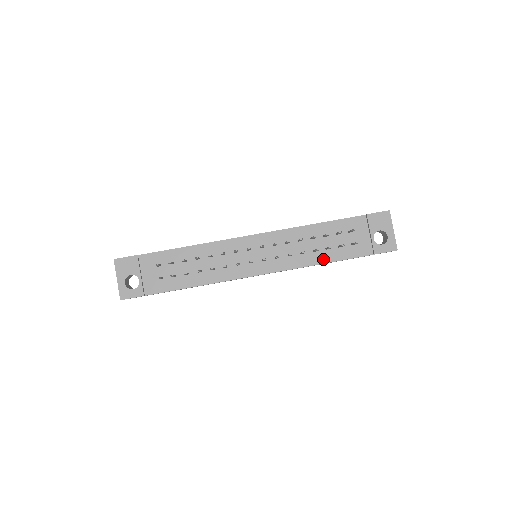
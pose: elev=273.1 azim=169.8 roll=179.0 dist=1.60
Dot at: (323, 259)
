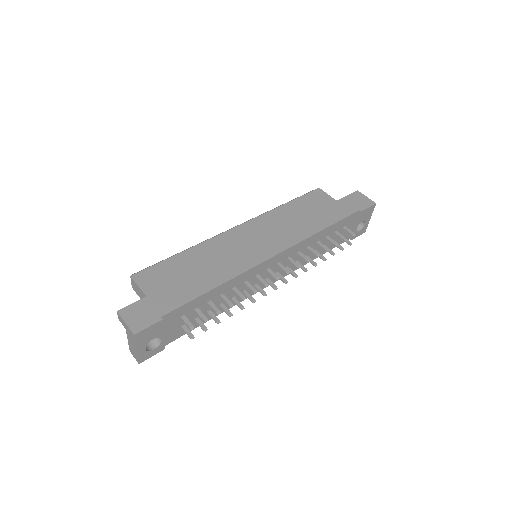
Dot at: occluded
